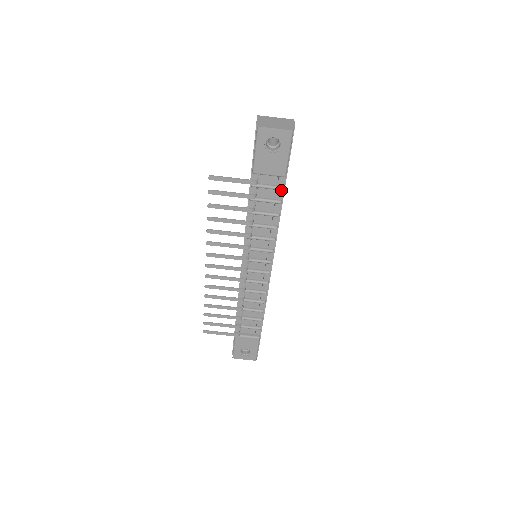
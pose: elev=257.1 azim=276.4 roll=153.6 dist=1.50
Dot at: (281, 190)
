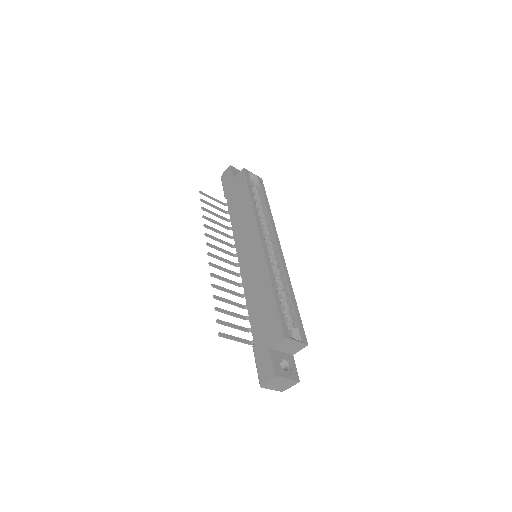
Dot at: occluded
